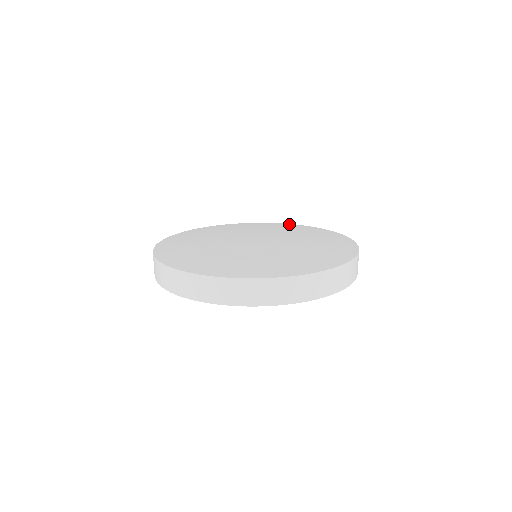
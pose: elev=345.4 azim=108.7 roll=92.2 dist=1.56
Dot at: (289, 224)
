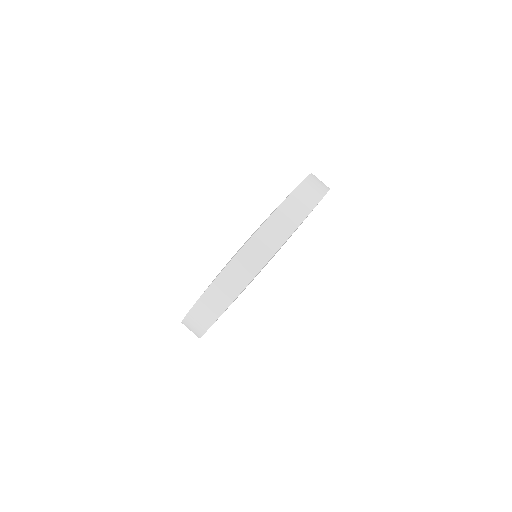
Dot at: occluded
